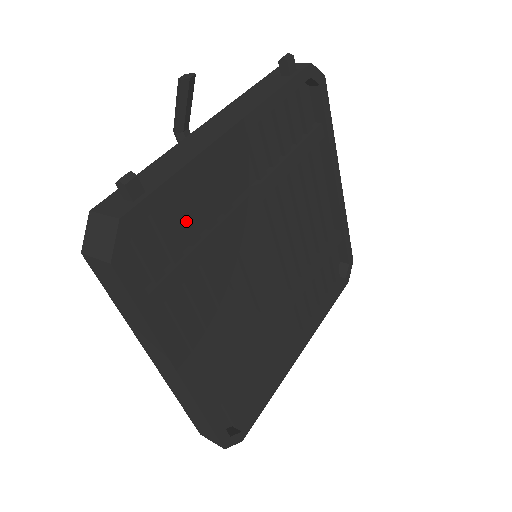
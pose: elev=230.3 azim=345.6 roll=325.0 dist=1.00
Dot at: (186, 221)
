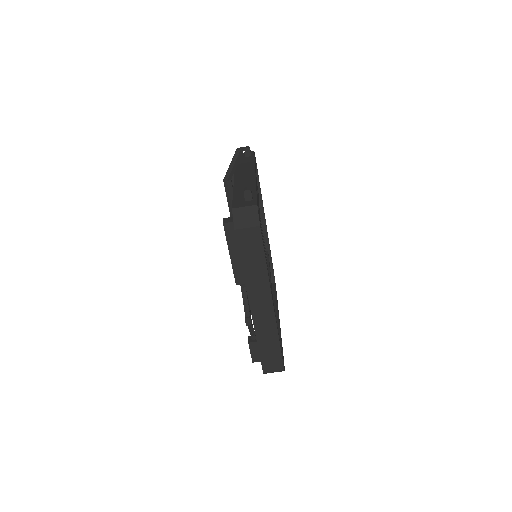
Dot at: occluded
